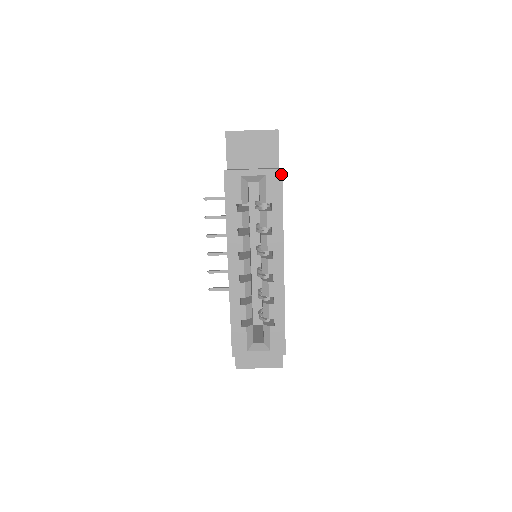
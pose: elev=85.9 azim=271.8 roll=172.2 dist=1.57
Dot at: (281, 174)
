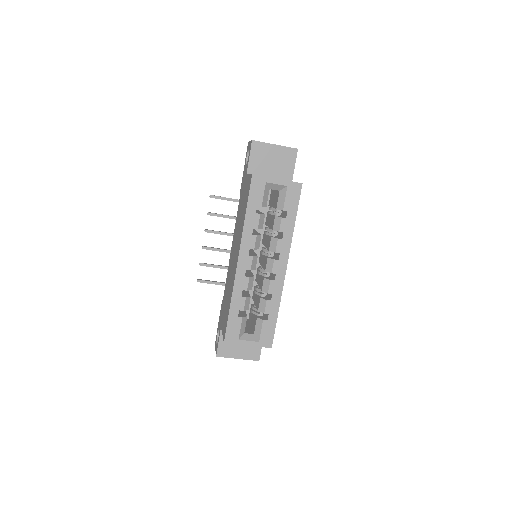
Dot at: (301, 188)
